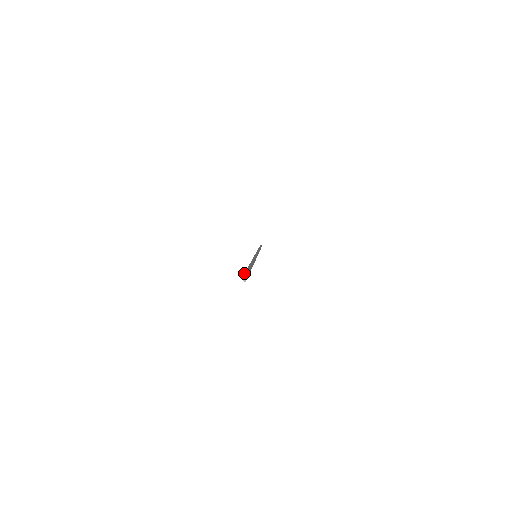
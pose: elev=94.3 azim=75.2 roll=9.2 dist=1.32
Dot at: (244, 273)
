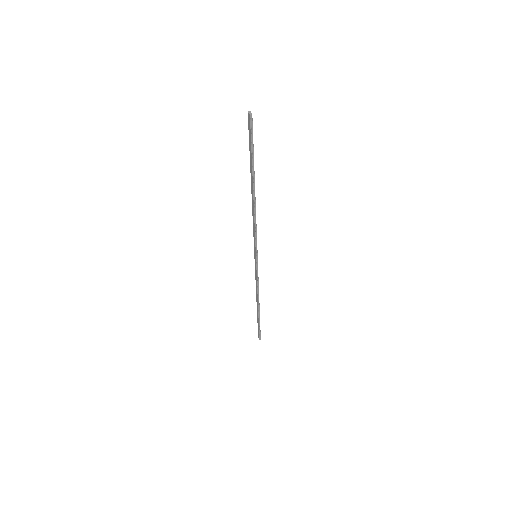
Dot at: occluded
